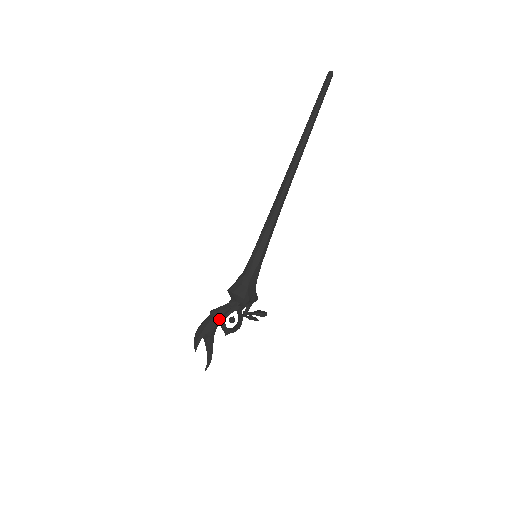
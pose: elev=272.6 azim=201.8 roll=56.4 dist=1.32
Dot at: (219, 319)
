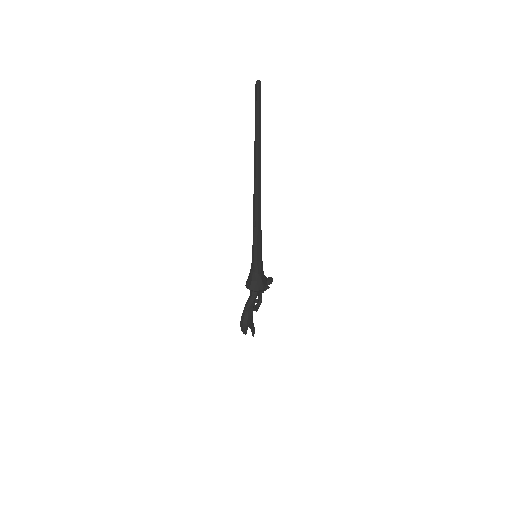
Dot at: (252, 310)
